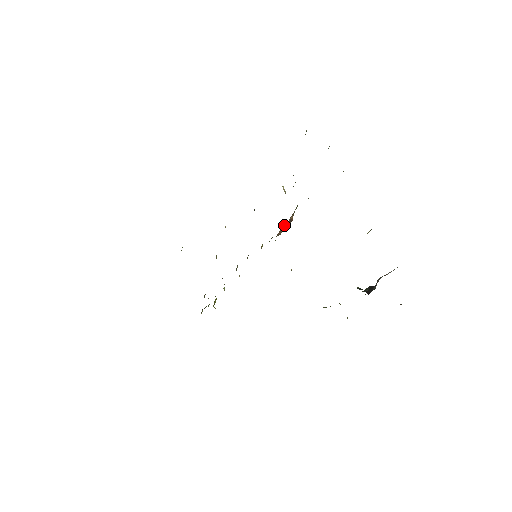
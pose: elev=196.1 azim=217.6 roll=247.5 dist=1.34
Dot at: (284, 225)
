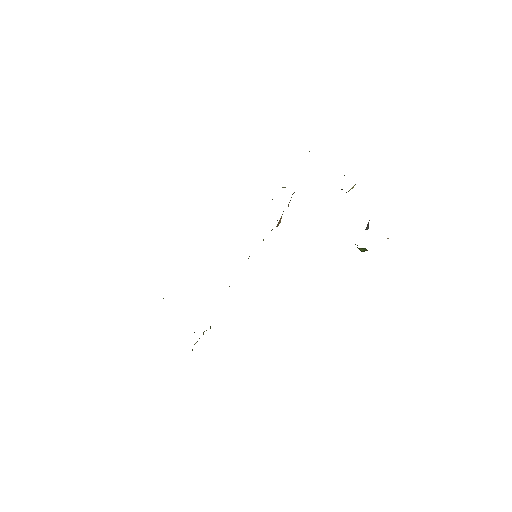
Dot at: occluded
